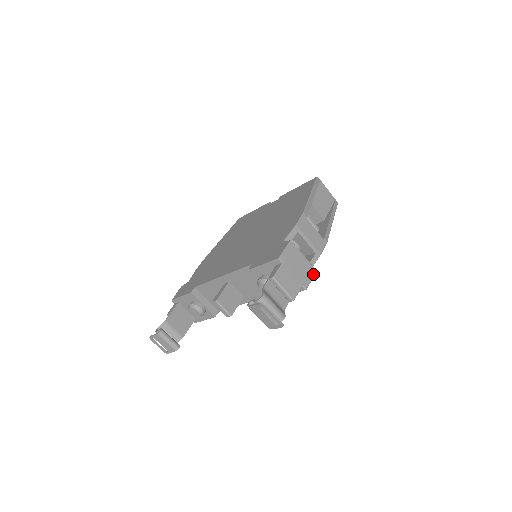
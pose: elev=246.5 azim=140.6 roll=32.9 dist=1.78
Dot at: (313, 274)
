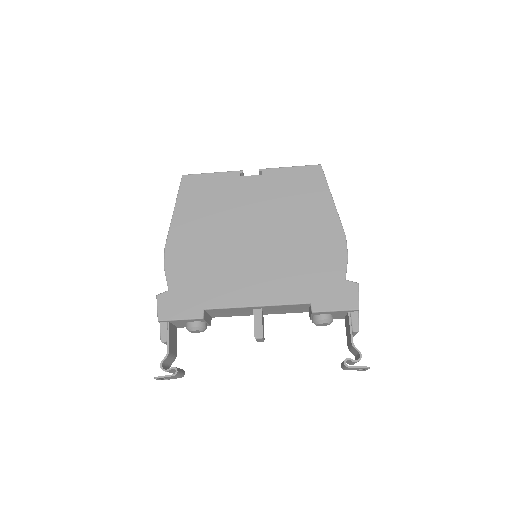
Dot at: occluded
